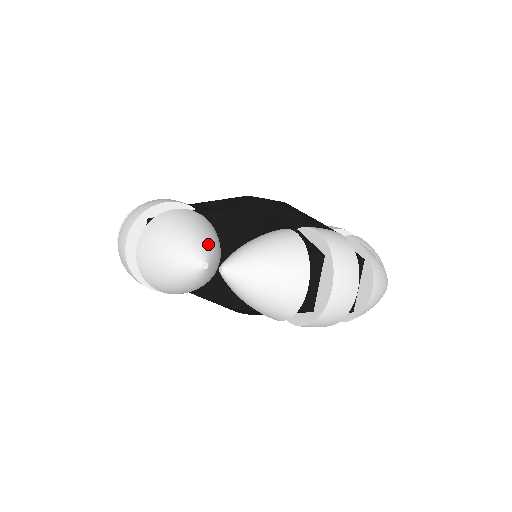
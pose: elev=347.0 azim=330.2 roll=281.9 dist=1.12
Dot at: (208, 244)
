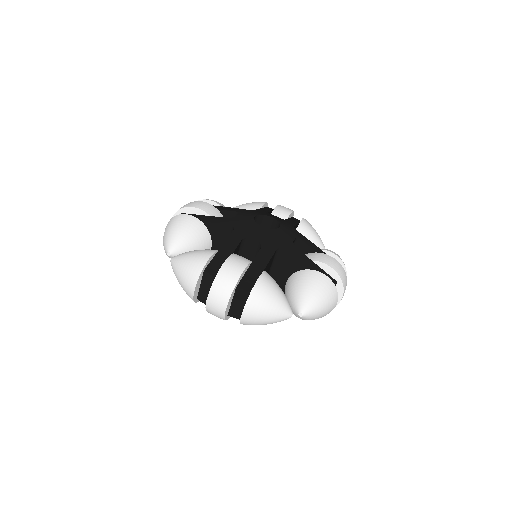
Dot at: (287, 300)
